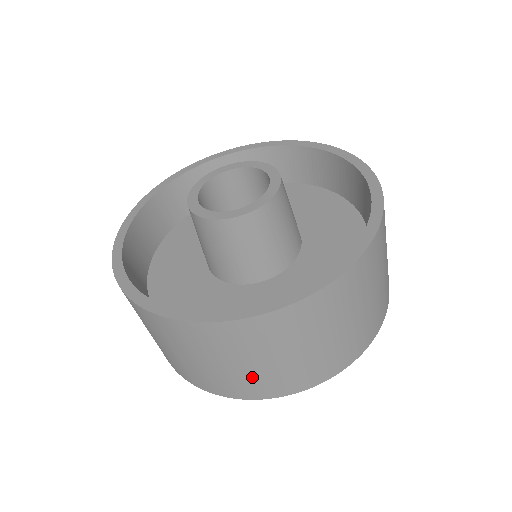
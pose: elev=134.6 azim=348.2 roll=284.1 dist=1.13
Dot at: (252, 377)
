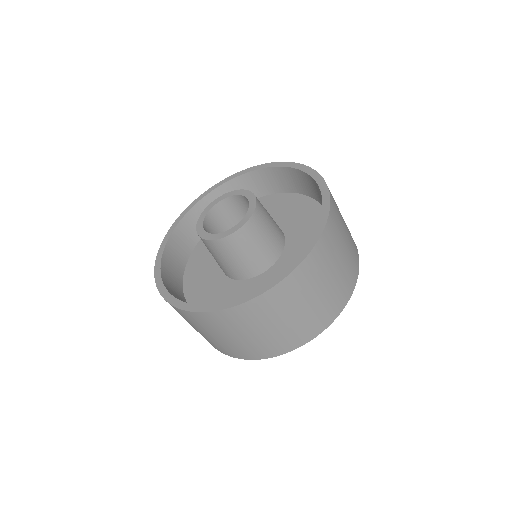
Dot at: (344, 274)
